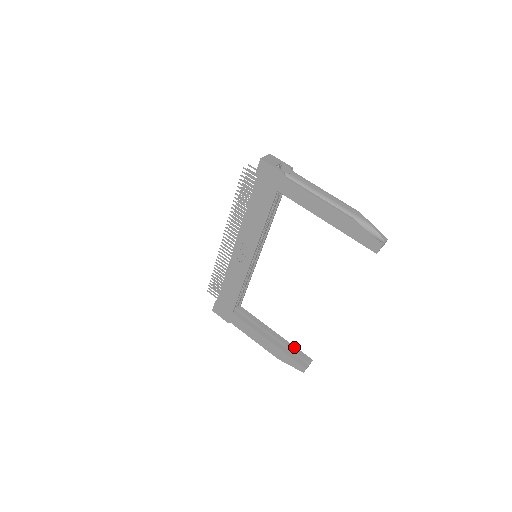
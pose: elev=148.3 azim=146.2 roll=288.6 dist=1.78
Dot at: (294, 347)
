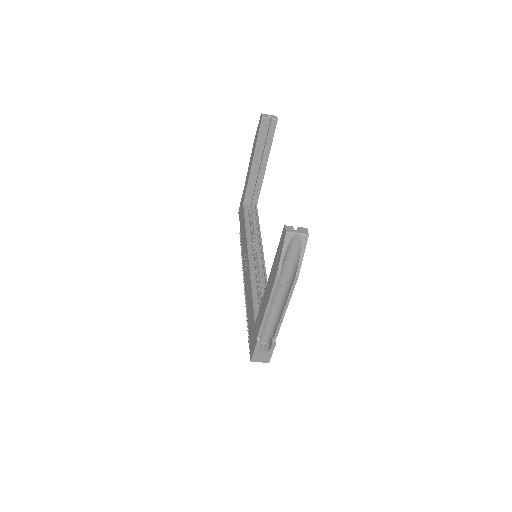
Dot at: occluded
